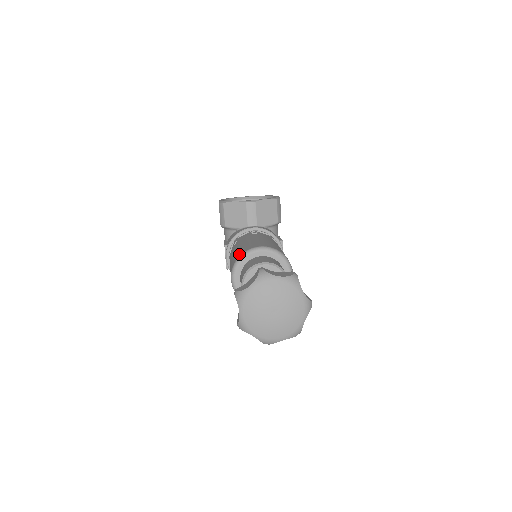
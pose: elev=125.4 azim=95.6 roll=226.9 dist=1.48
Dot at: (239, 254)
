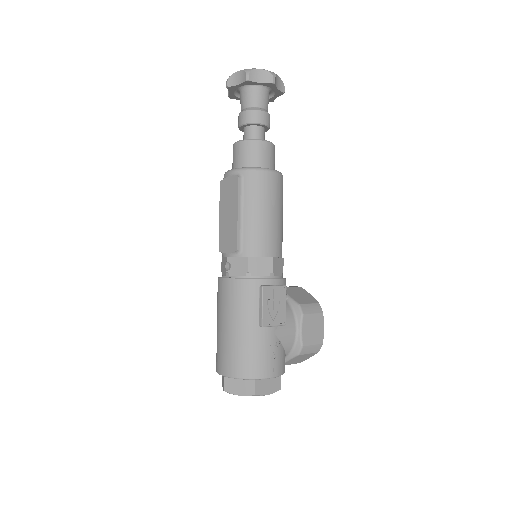
Dot at: occluded
